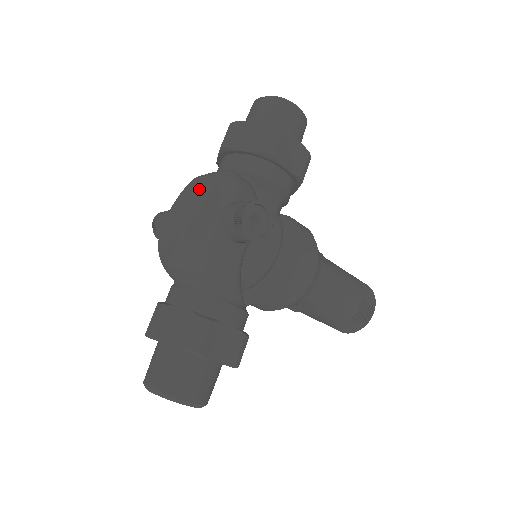
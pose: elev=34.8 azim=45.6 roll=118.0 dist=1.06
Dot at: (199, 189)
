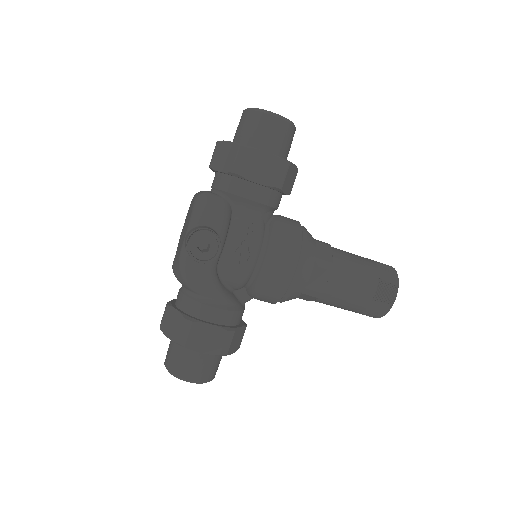
Dot at: occluded
